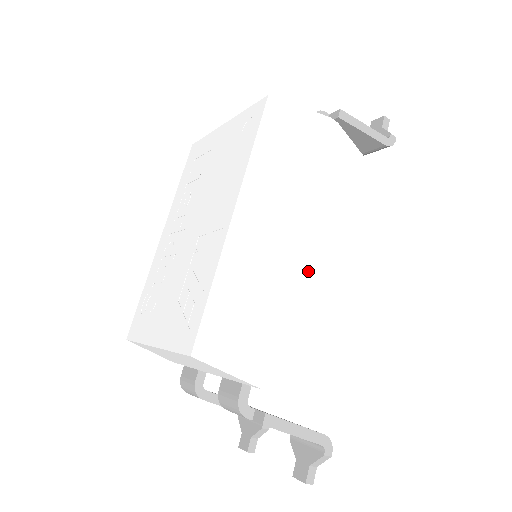
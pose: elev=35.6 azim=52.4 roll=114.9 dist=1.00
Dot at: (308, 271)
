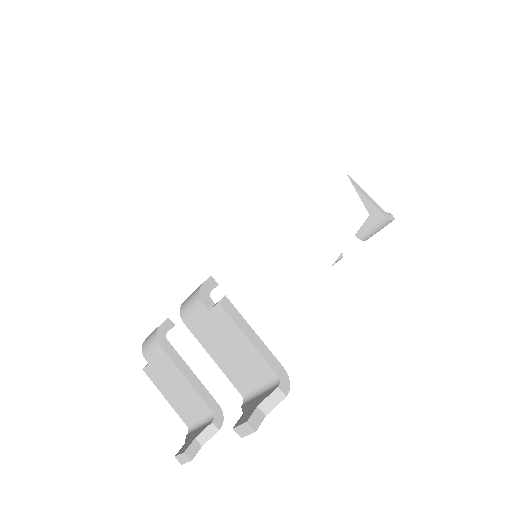
Dot at: (298, 222)
